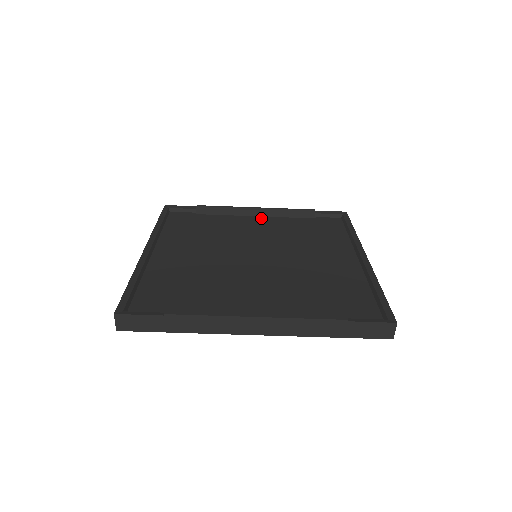
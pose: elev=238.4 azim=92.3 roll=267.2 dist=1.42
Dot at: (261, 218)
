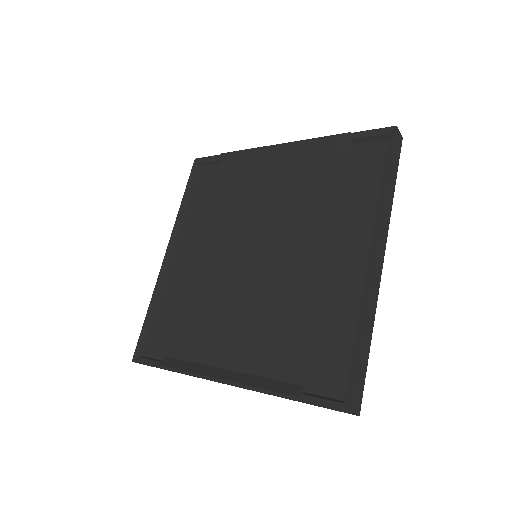
Dot at: (284, 162)
